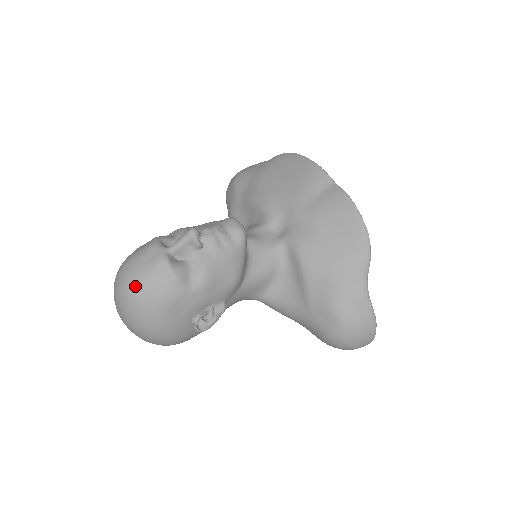
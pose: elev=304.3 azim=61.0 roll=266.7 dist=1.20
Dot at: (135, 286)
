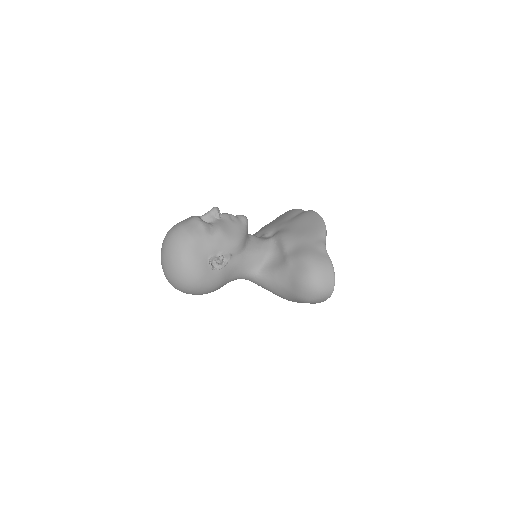
Dot at: (177, 228)
